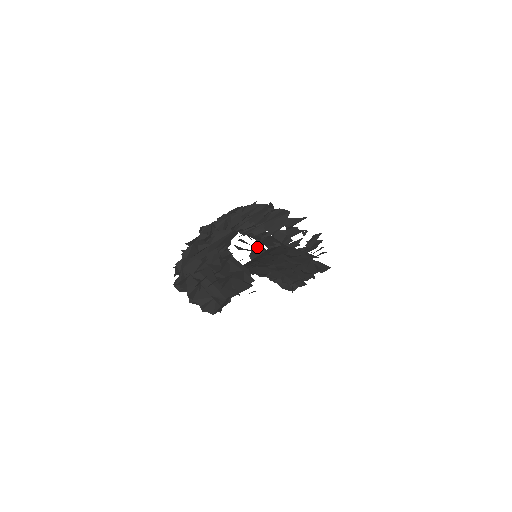
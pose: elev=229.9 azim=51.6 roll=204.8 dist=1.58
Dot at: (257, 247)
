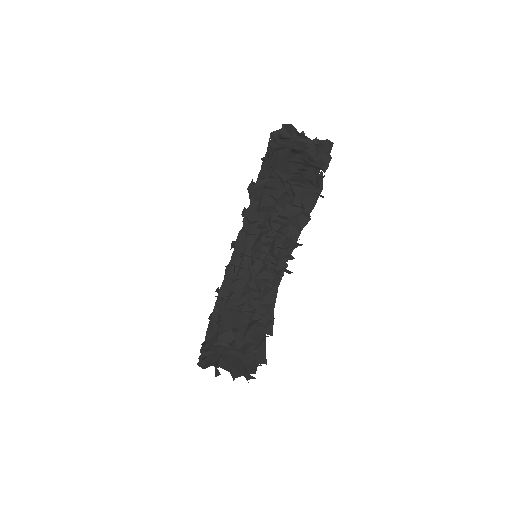
Dot at: occluded
